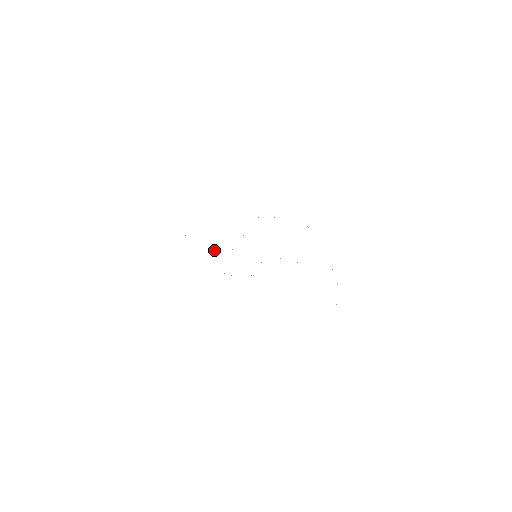
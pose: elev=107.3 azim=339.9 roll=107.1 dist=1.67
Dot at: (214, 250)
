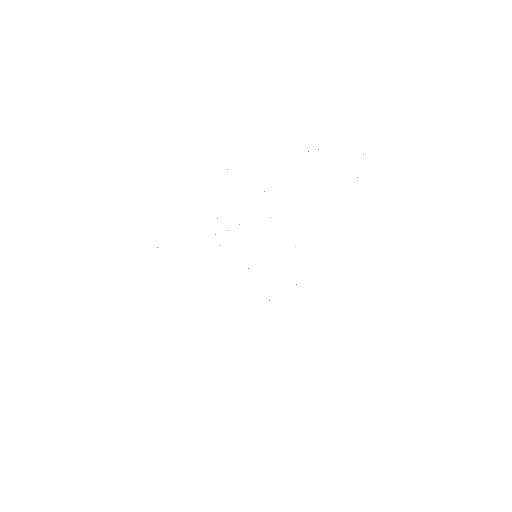
Dot at: occluded
